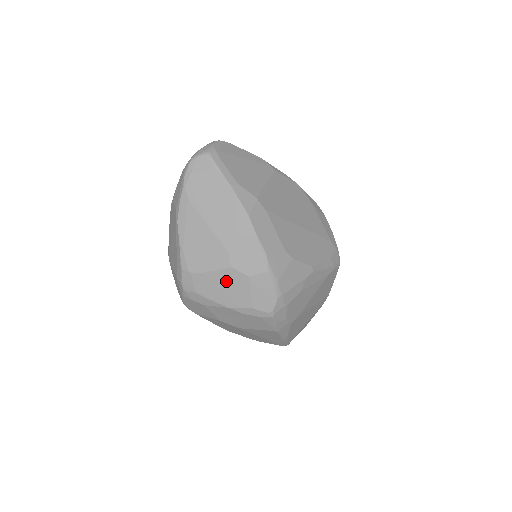
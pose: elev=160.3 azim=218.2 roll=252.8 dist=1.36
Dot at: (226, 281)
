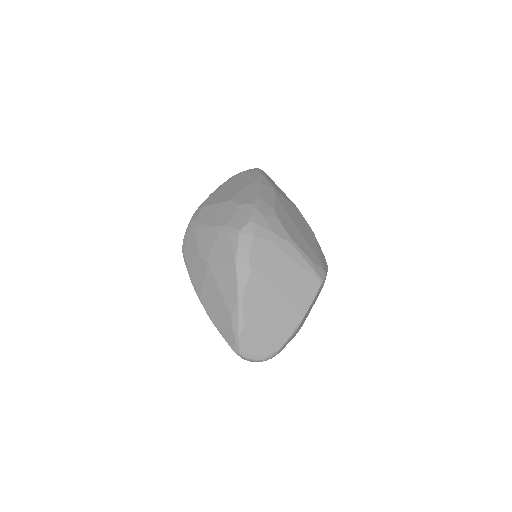
Dot at: (222, 209)
